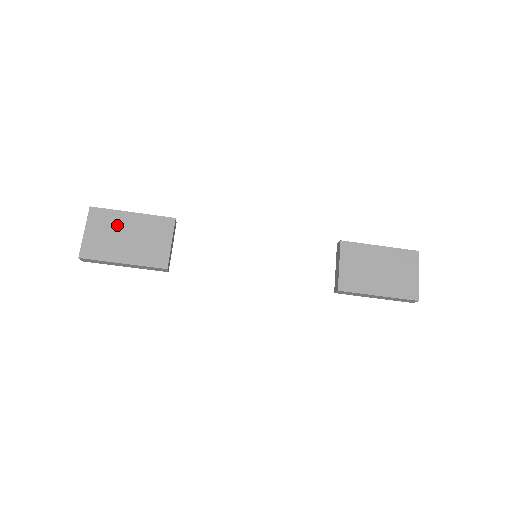
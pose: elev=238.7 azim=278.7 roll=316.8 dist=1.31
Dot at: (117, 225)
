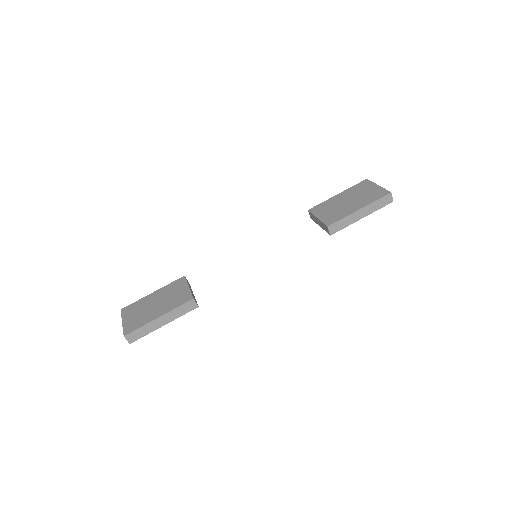
Dot at: (144, 304)
